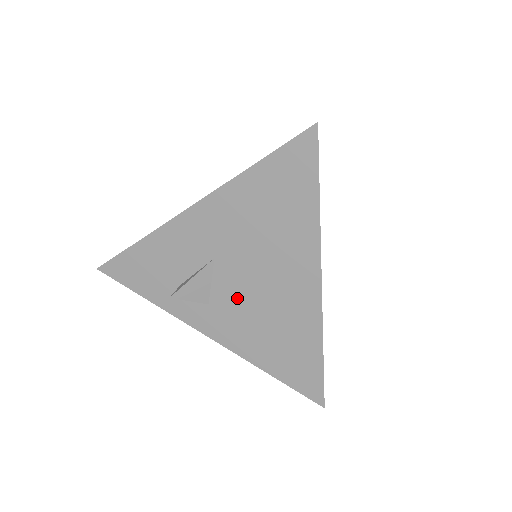
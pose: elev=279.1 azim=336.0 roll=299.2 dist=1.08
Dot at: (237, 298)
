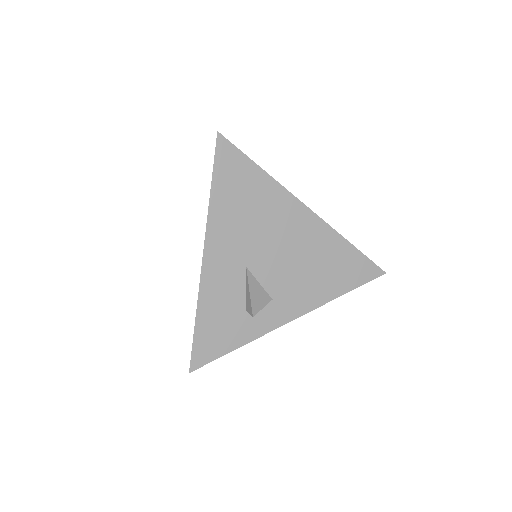
Dot at: (282, 274)
